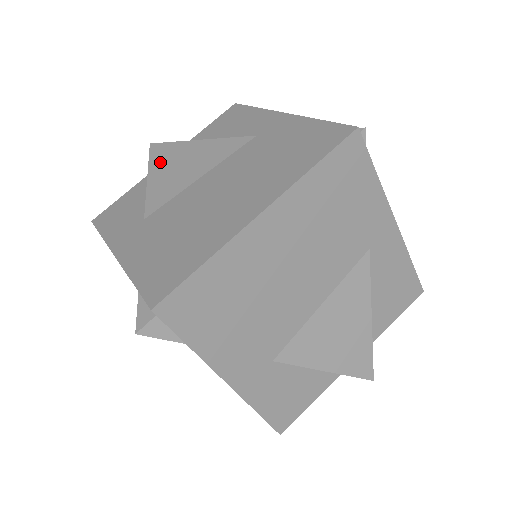
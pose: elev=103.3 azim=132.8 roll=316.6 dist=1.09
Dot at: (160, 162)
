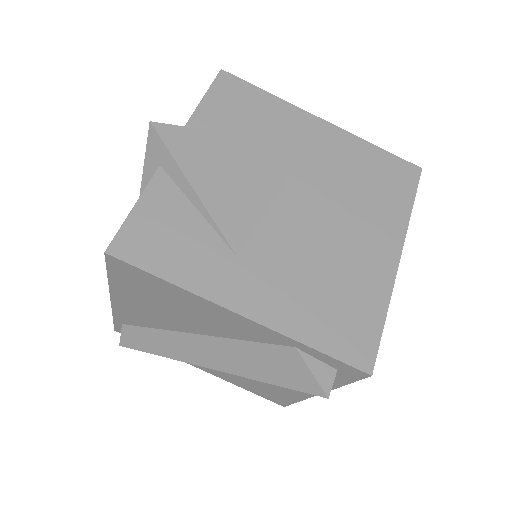
Dot at: (197, 162)
